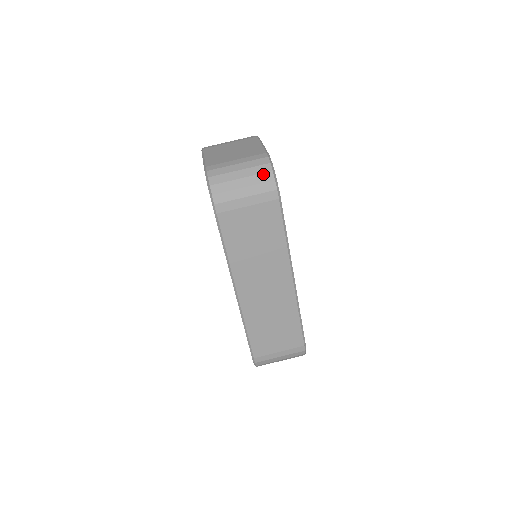
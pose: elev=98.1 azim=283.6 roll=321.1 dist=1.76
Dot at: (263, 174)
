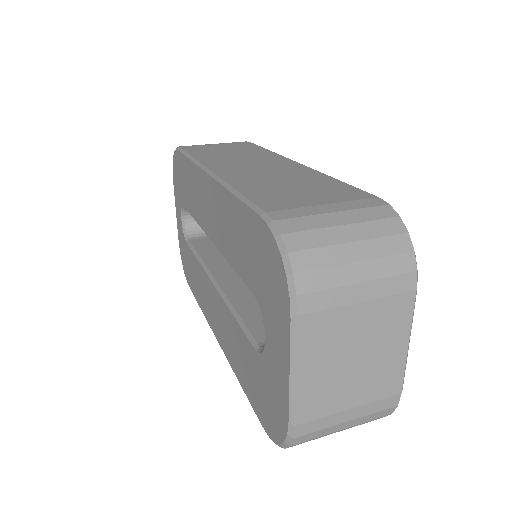
Dot at: occluded
